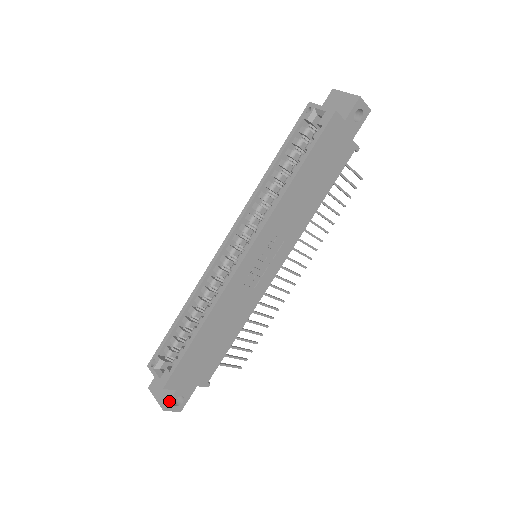
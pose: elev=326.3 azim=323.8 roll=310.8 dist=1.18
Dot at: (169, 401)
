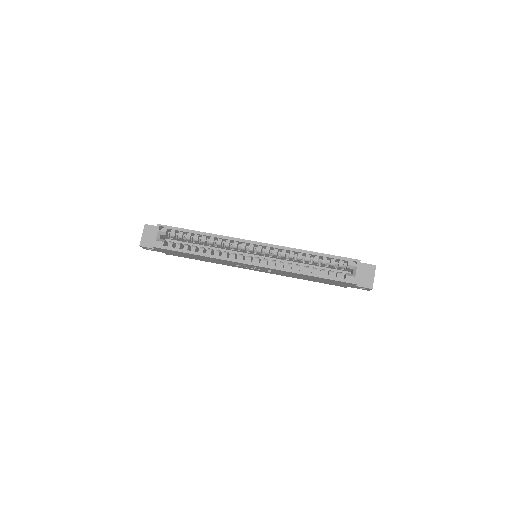
Dot at: (147, 247)
